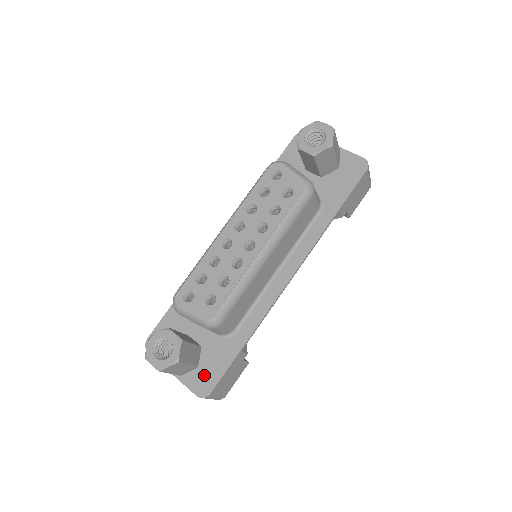
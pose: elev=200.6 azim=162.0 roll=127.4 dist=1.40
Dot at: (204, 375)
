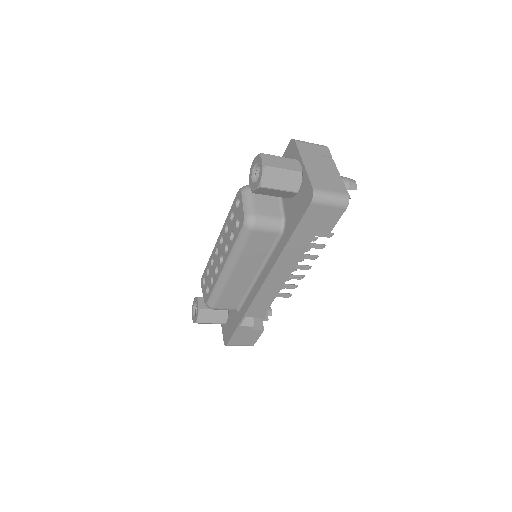
Dot at: (227, 331)
